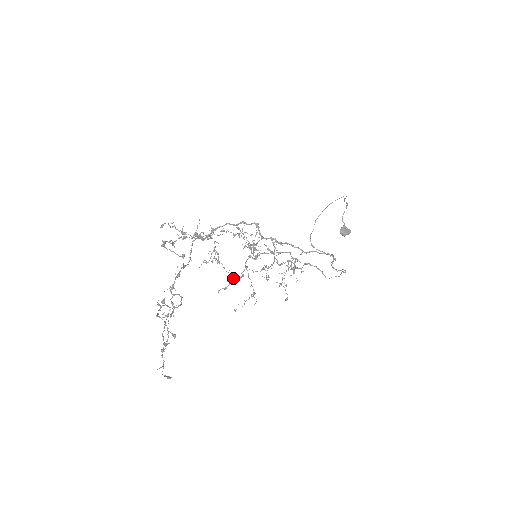
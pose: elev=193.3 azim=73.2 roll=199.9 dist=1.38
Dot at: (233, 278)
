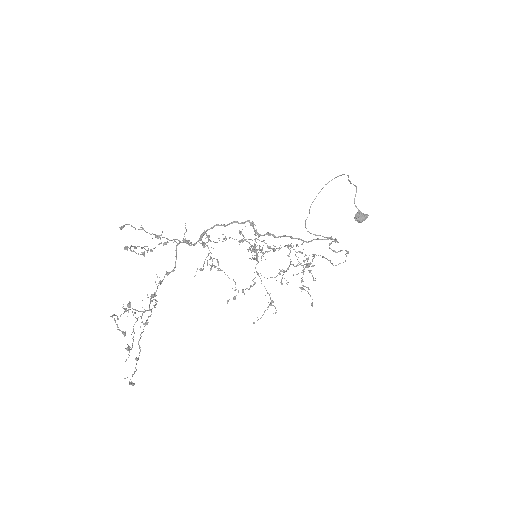
Dot at: (247, 288)
